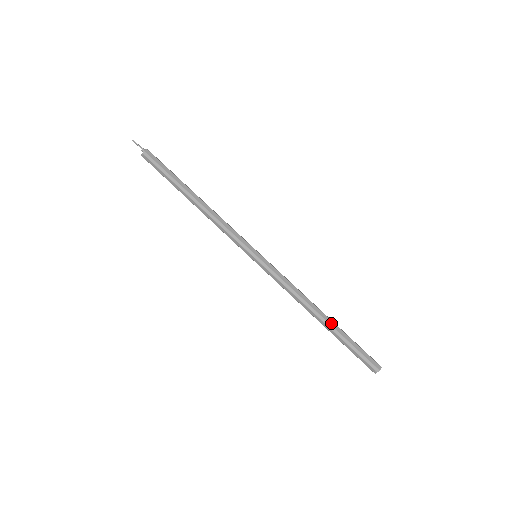
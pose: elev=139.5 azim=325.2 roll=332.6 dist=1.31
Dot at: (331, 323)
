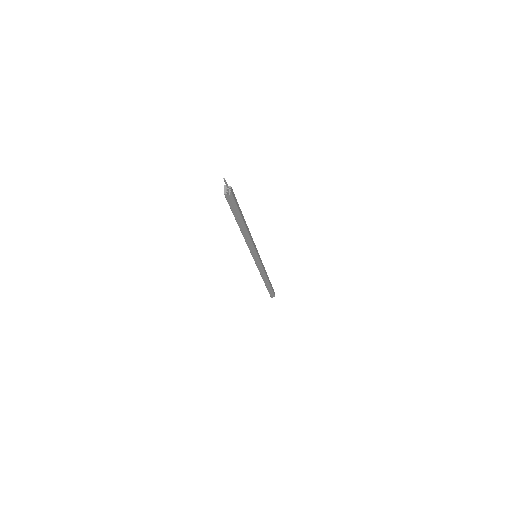
Dot at: occluded
